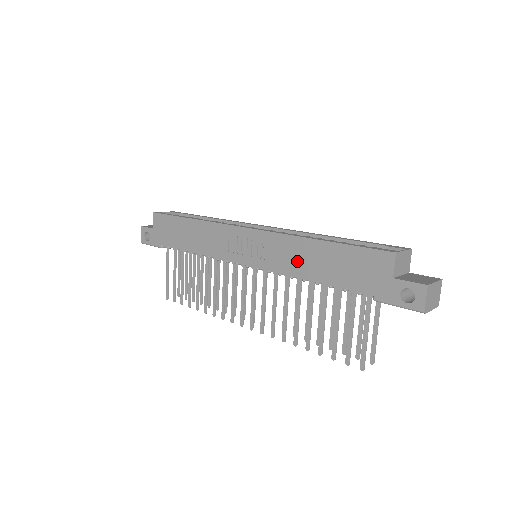
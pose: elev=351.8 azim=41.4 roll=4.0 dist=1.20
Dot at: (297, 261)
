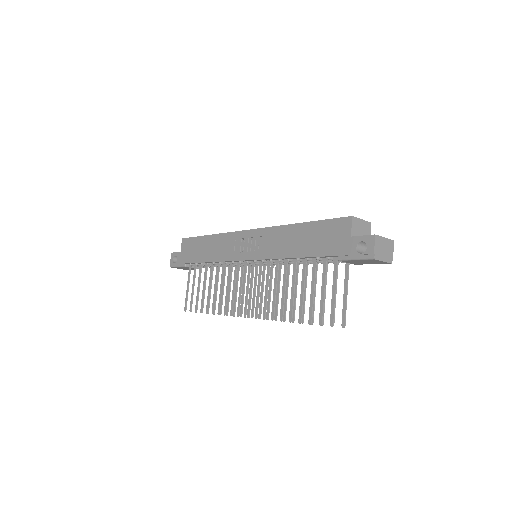
Dot at: (283, 245)
